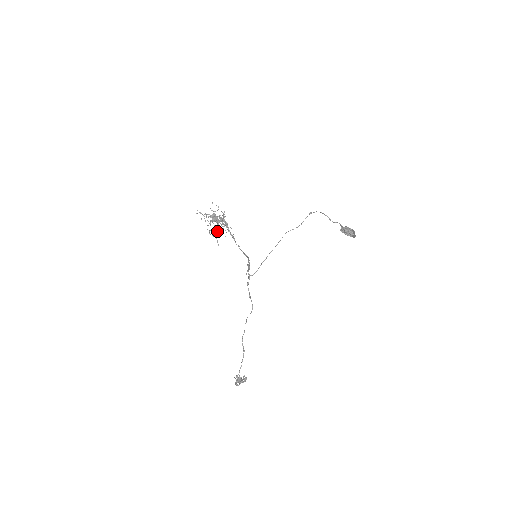
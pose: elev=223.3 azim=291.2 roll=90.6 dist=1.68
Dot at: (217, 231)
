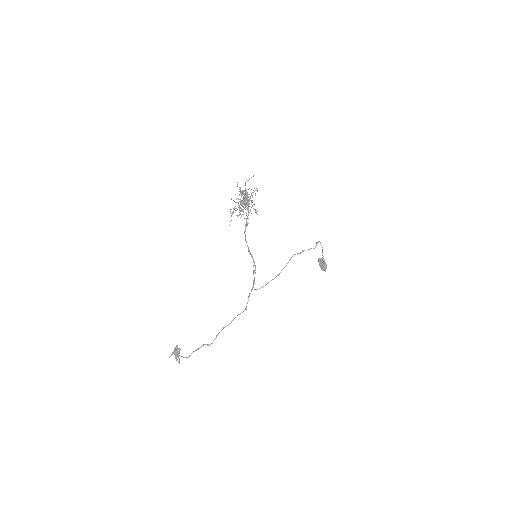
Dot at: (240, 214)
